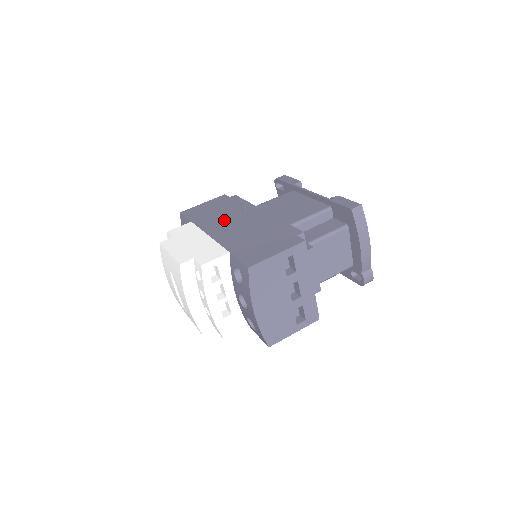
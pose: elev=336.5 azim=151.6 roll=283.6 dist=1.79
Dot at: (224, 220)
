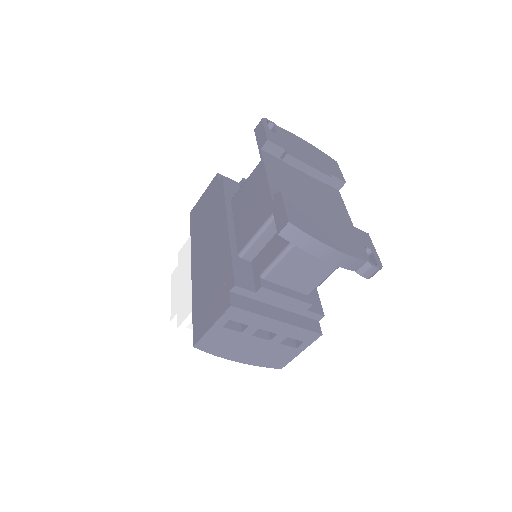
Dot at: (204, 239)
